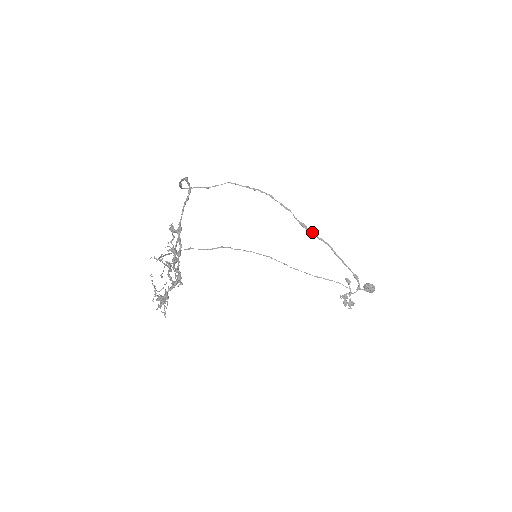
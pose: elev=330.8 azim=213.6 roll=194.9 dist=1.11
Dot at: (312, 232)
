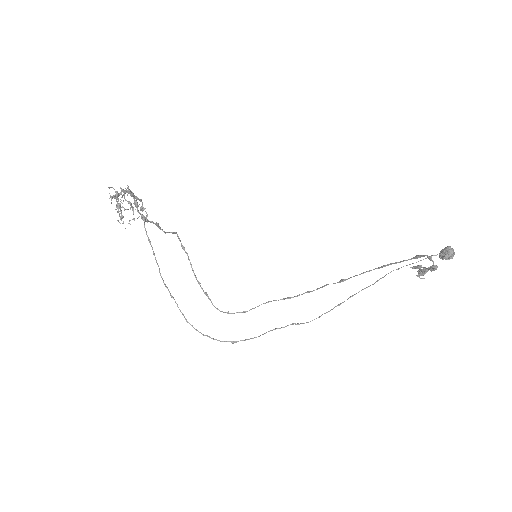
Dot at: occluded
